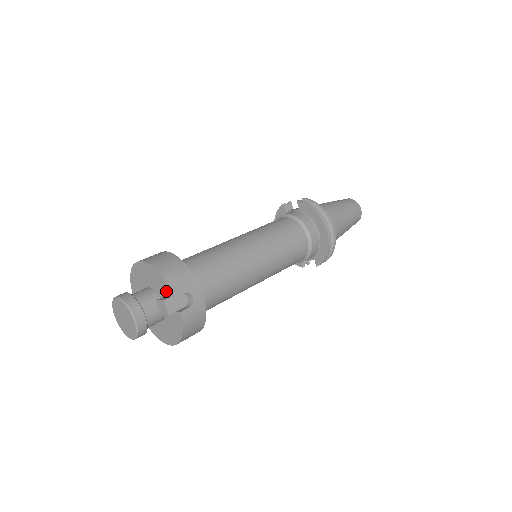
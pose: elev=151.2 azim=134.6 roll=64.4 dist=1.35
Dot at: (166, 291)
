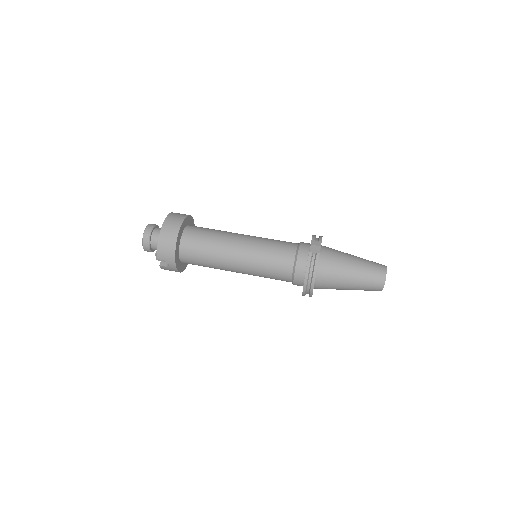
Dot at: occluded
